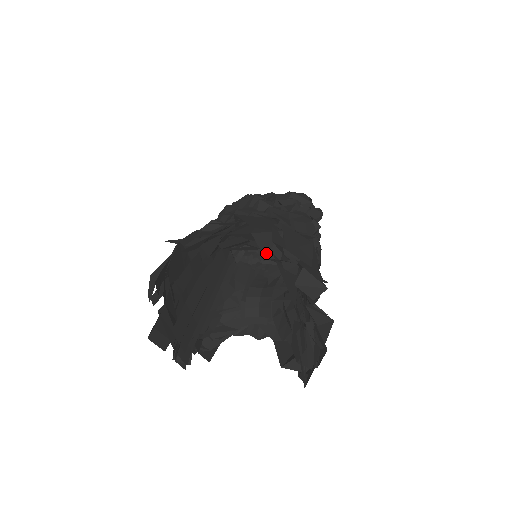
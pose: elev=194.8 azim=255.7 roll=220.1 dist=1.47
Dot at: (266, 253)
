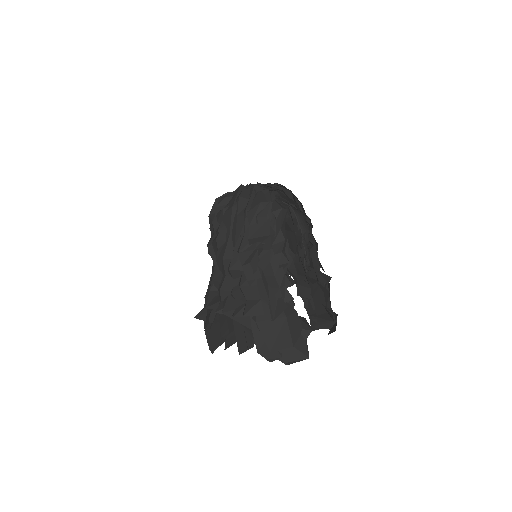
Dot at: occluded
